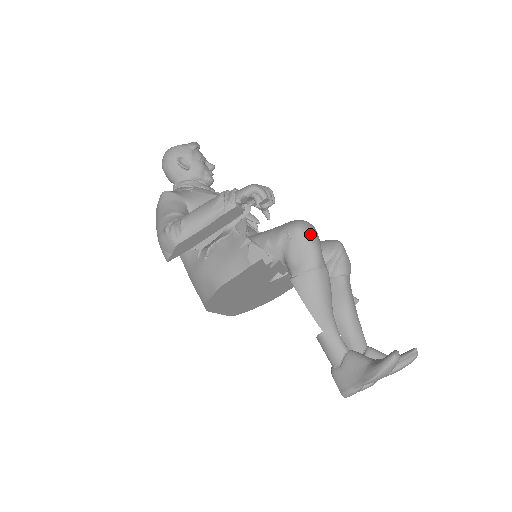
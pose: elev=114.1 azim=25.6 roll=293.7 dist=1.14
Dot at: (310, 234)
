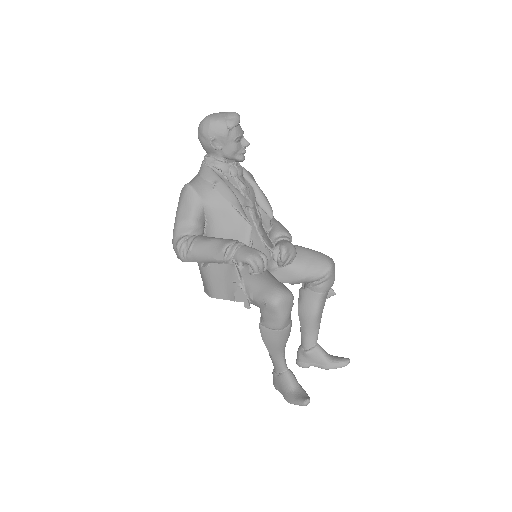
Dot at: (282, 309)
